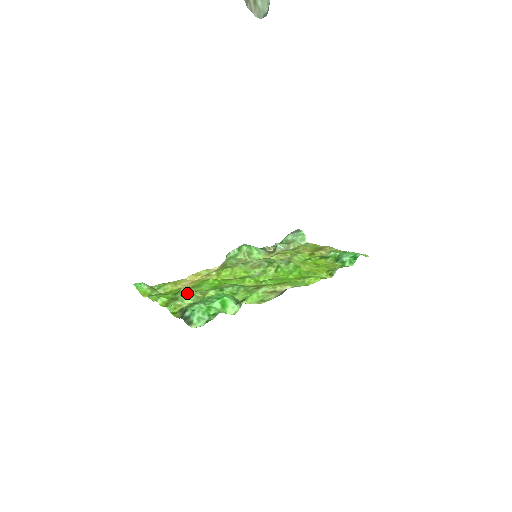
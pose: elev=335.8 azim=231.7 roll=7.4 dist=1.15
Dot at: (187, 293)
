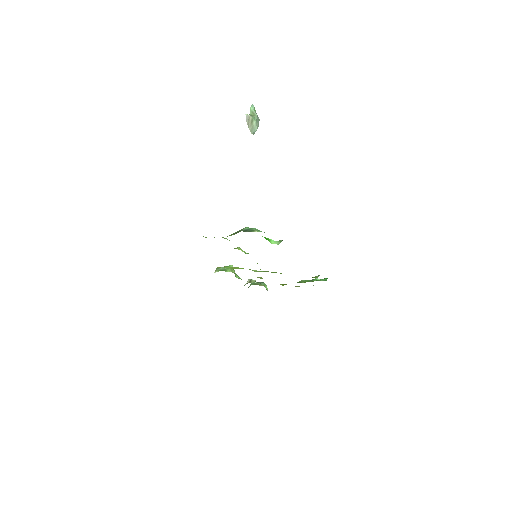
Dot at: occluded
